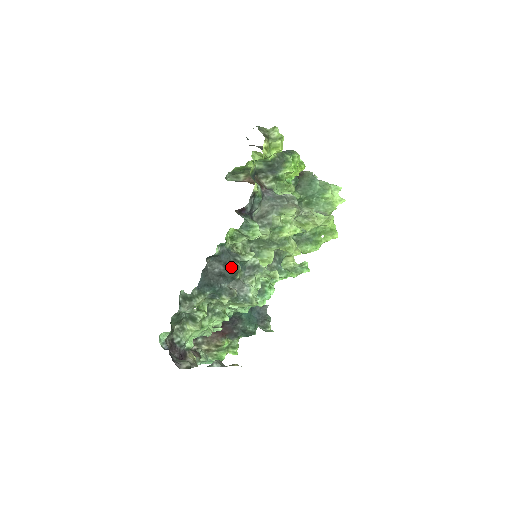
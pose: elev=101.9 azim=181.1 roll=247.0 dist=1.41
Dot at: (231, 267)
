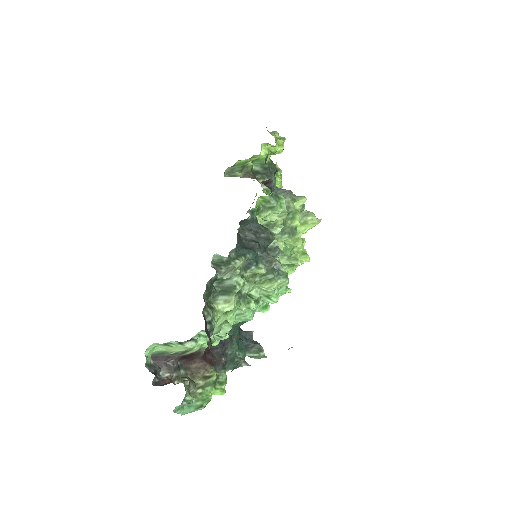
Dot at: (264, 235)
